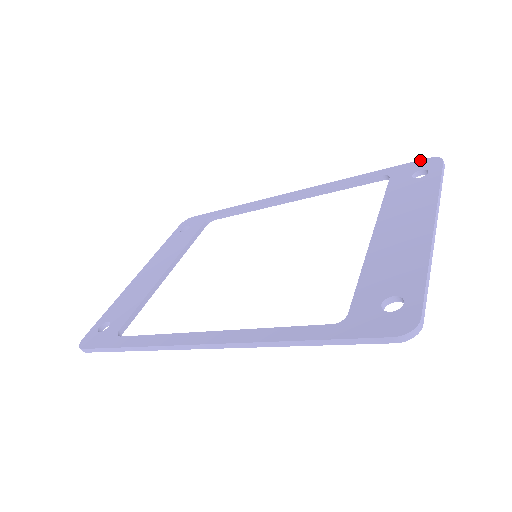
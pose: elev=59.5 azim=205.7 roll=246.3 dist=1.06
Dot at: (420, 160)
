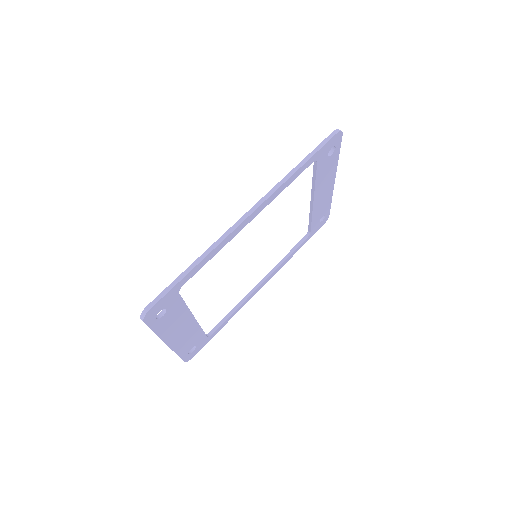
Dot at: occluded
